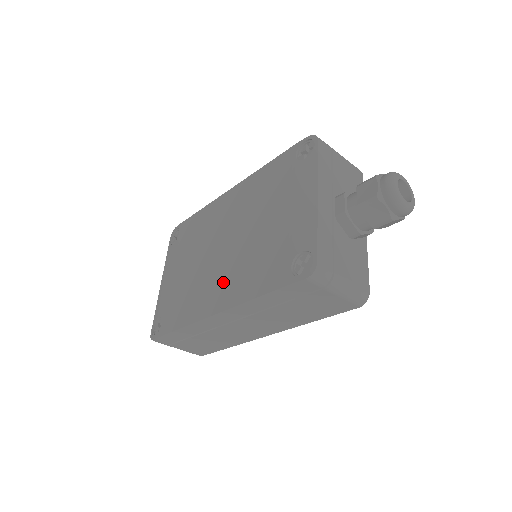
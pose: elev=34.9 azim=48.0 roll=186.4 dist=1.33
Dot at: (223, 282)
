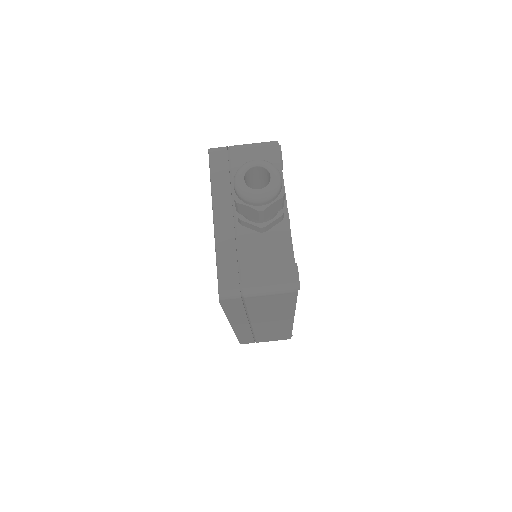
Dot at: occluded
